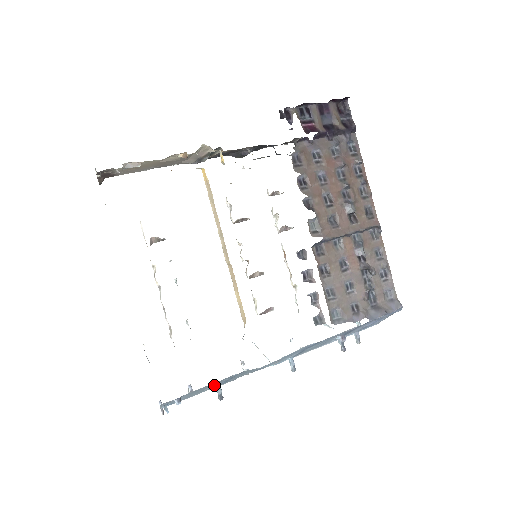
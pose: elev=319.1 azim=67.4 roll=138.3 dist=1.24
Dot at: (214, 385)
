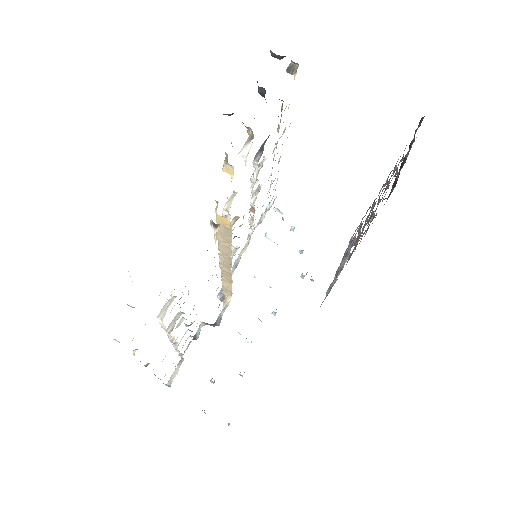
Dot at: occluded
